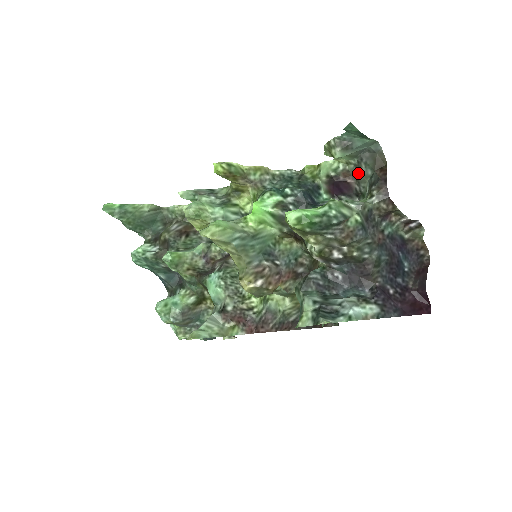
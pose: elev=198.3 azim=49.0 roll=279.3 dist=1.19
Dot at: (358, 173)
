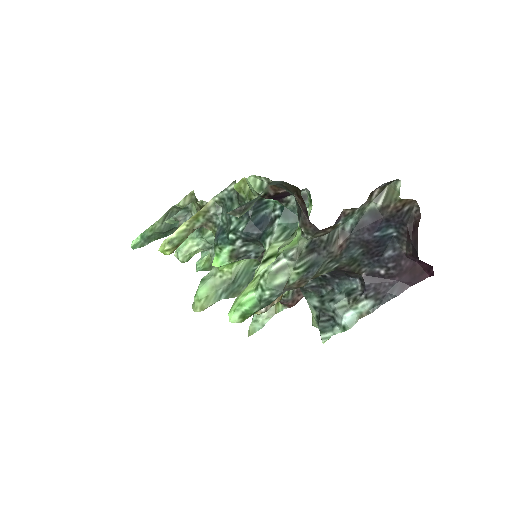
Dot at: (283, 188)
